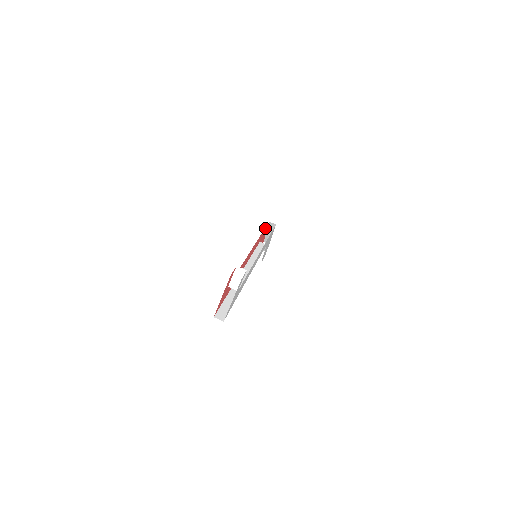
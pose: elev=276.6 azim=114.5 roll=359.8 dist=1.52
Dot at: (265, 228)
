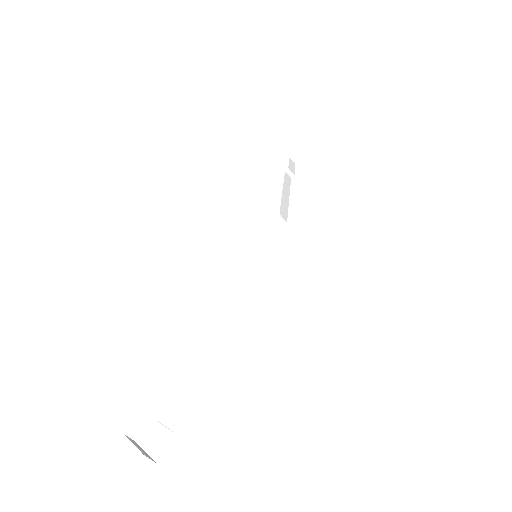
Dot at: occluded
